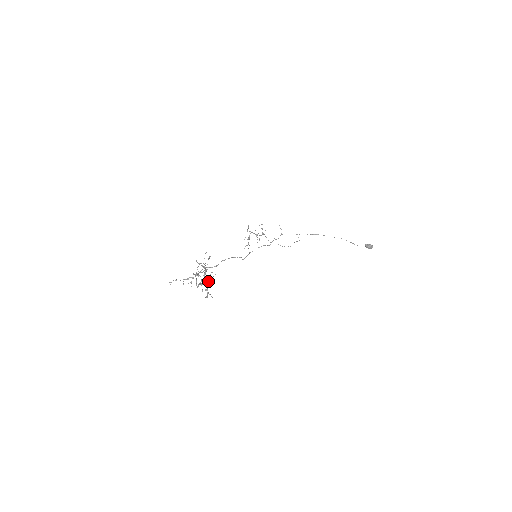
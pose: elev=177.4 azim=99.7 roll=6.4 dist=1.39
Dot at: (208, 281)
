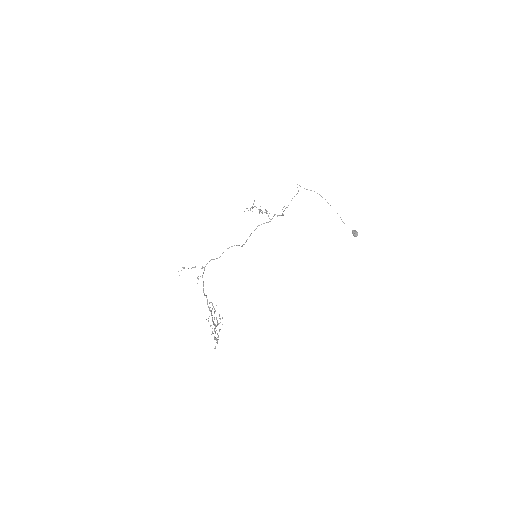
Dot at: (217, 334)
